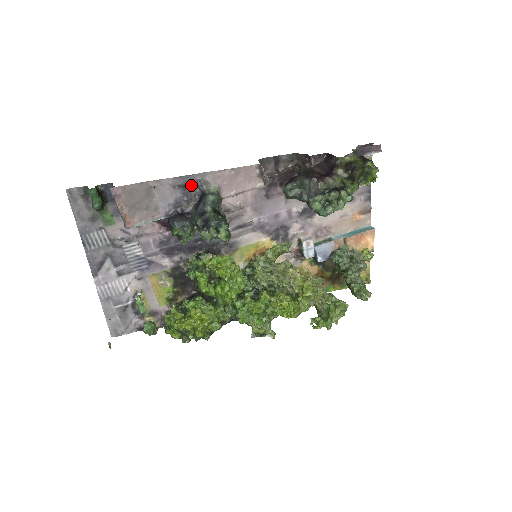
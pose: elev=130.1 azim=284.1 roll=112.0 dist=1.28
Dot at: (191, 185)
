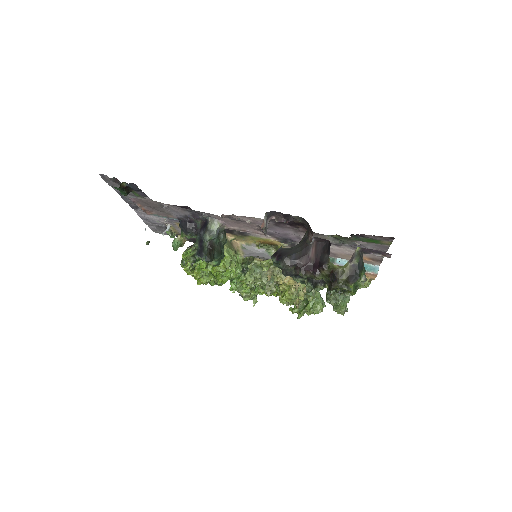
Dot at: (198, 213)
